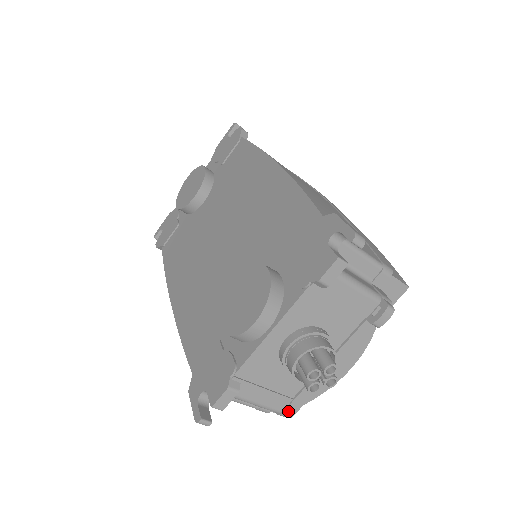
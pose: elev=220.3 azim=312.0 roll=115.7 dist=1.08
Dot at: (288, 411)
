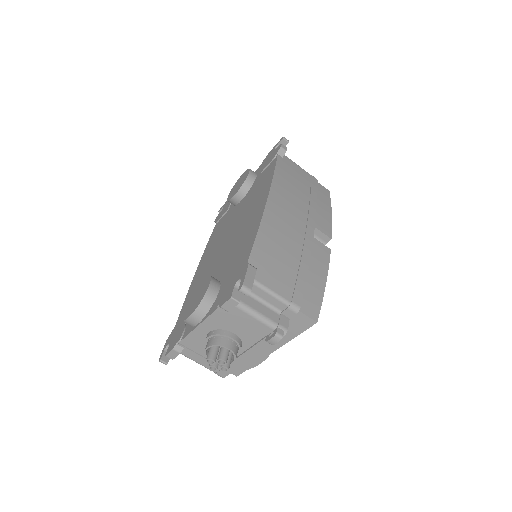
Dot at: (220, 373)
